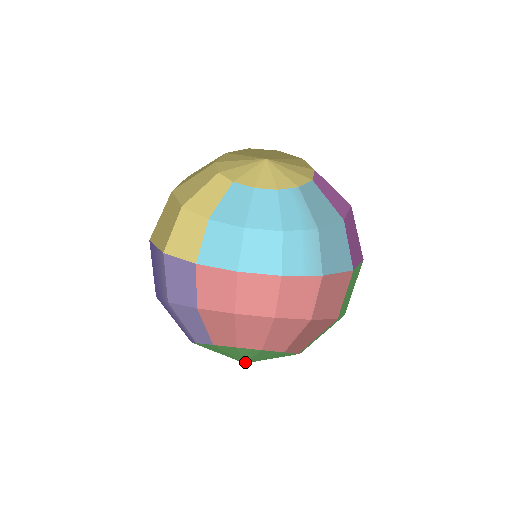
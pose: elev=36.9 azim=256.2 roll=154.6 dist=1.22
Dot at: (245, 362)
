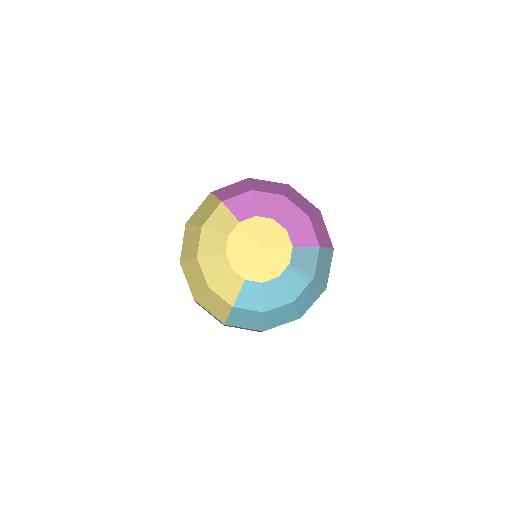
Dot at: occluded
